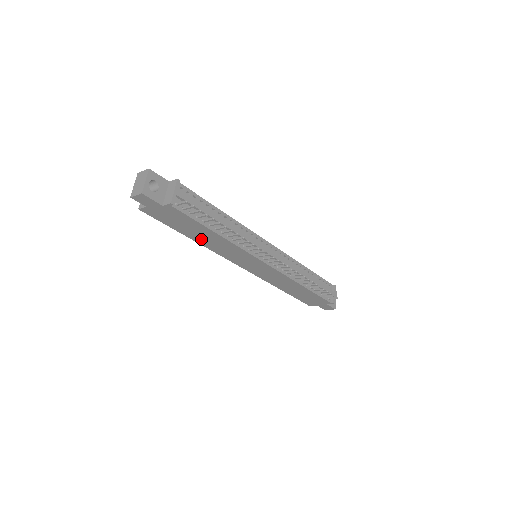
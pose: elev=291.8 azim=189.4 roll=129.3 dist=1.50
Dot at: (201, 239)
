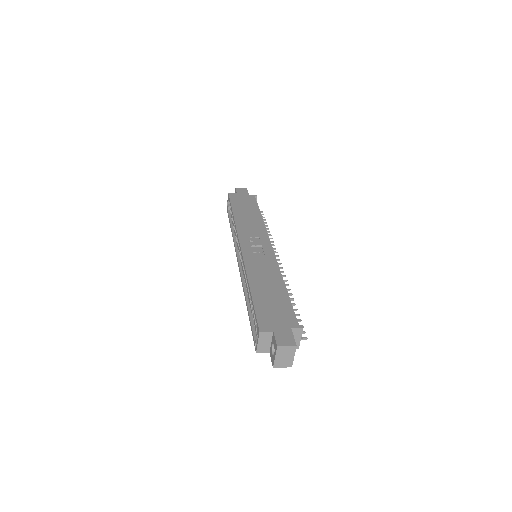
Dot at: occluded
